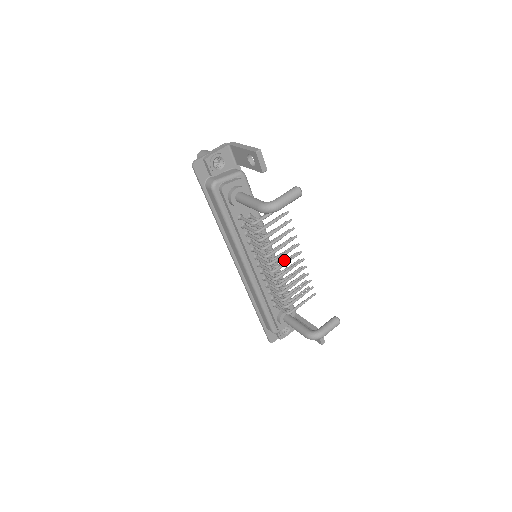
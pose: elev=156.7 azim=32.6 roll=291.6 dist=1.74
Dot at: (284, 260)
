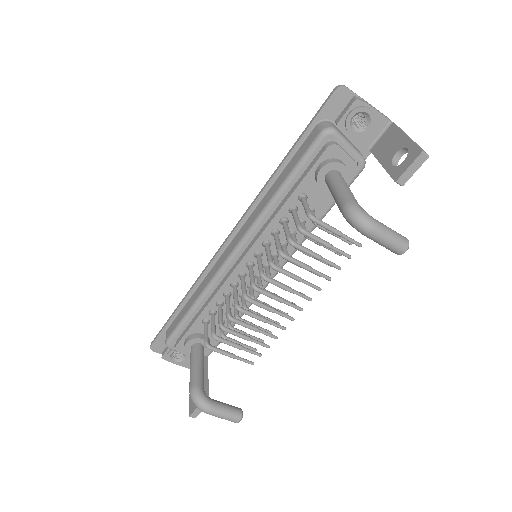
Dot at: occluded
